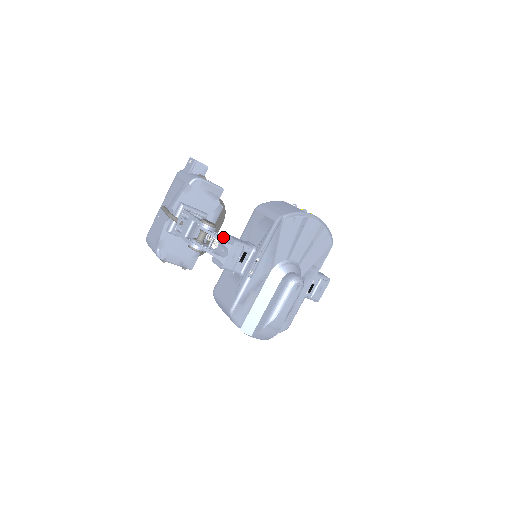
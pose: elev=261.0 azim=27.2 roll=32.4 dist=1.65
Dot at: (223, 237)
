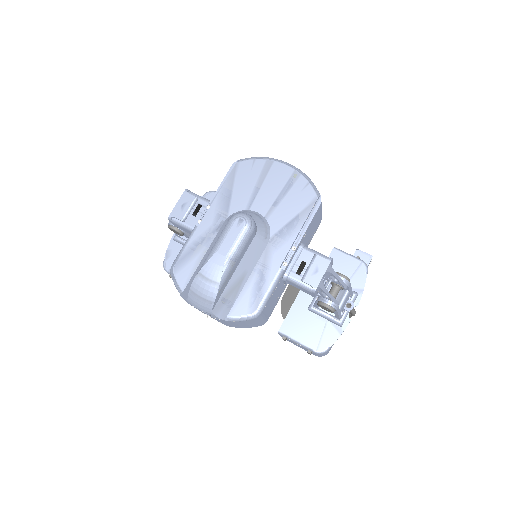
Dot at: occluded
